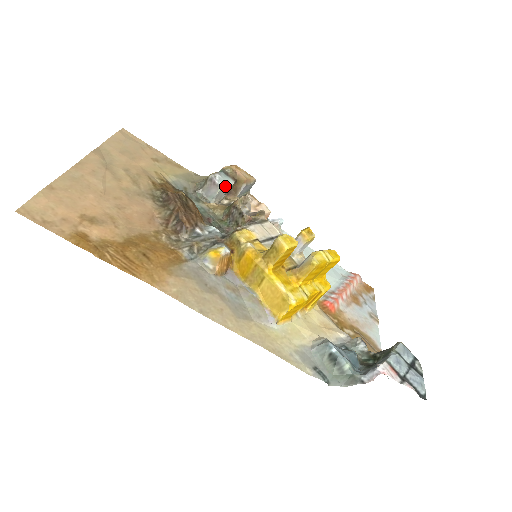
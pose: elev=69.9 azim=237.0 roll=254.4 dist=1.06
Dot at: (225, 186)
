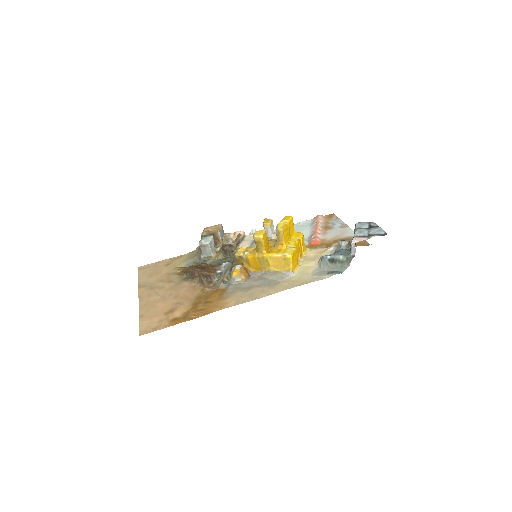
Dot at: (210, 242)
